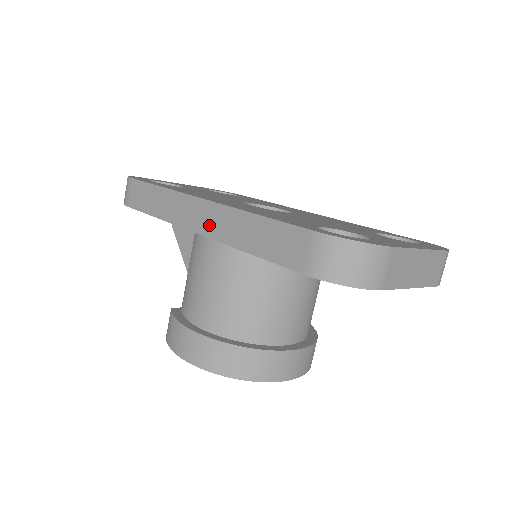
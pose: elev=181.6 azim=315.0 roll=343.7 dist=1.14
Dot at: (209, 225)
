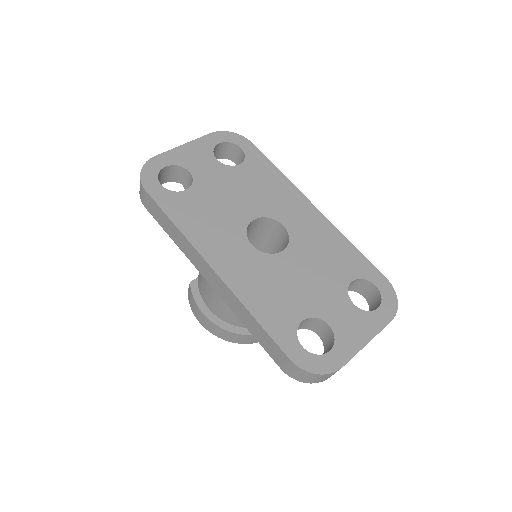
Dot at: (219, 289)
